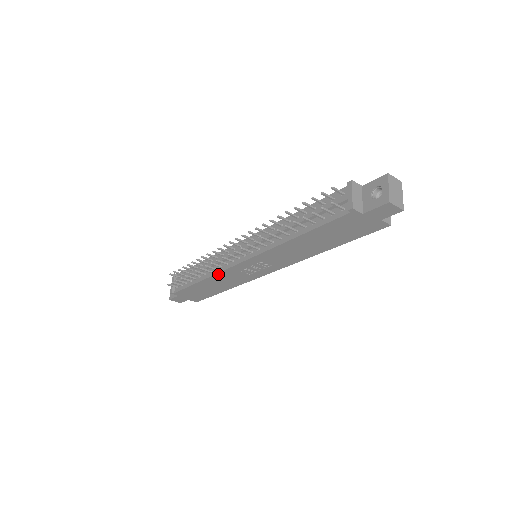
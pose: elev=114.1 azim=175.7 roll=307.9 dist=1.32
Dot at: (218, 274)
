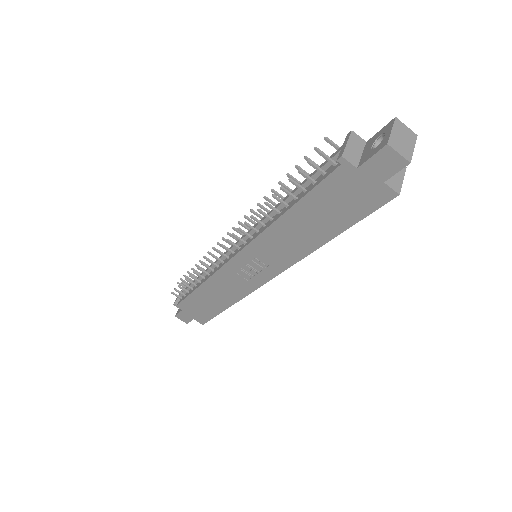
Dot at: (214, 276)
